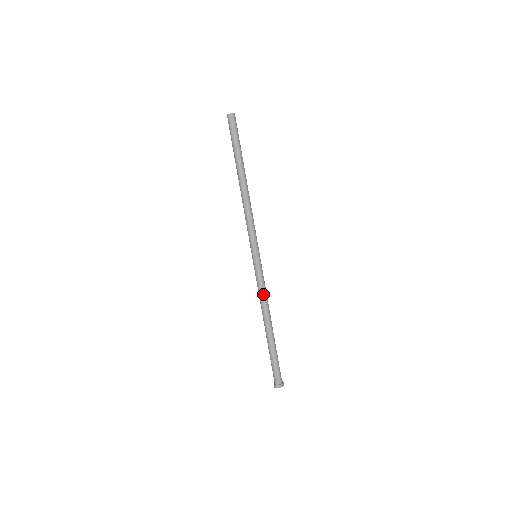
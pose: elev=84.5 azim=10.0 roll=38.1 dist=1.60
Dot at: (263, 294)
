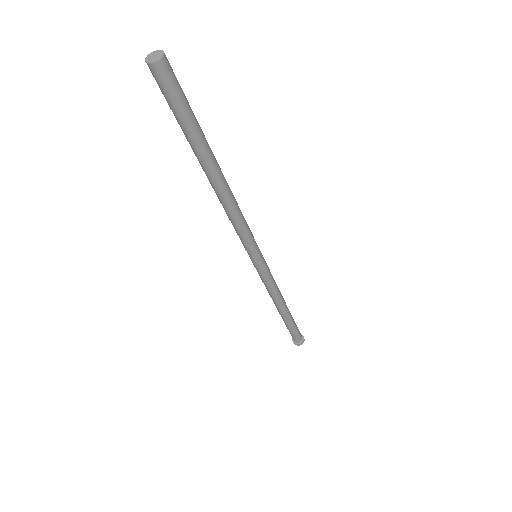
Dot at: (272, 290)
